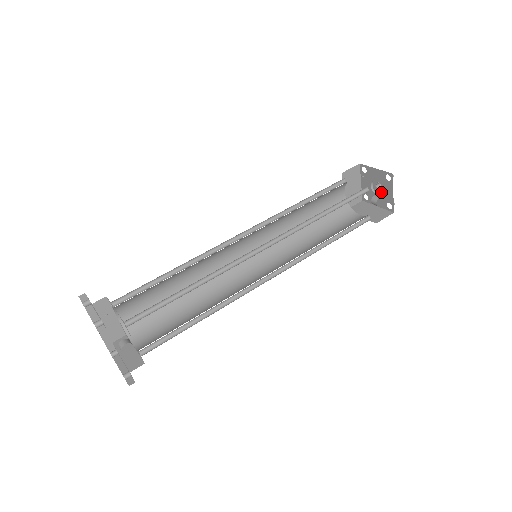
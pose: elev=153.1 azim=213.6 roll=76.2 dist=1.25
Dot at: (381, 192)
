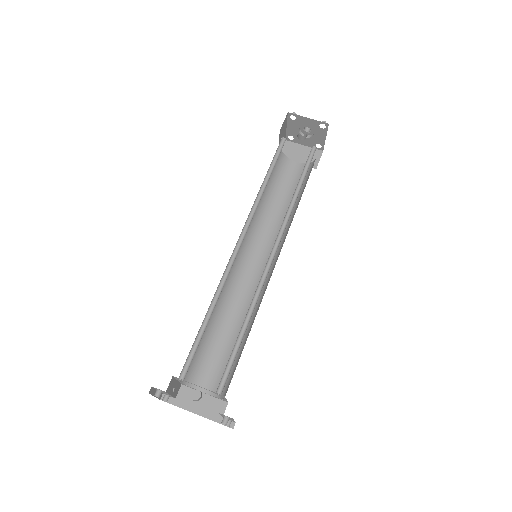
Dot at: (312, 130)
